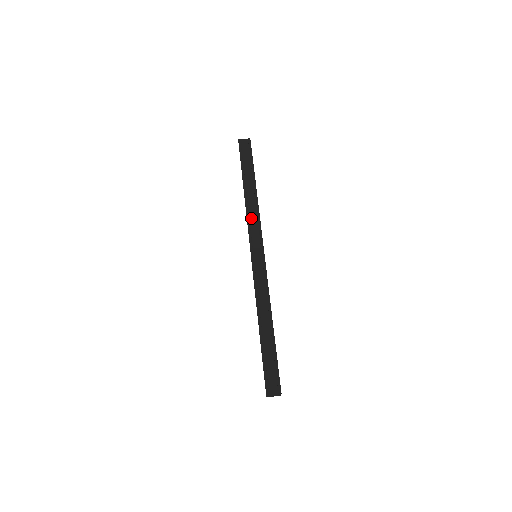
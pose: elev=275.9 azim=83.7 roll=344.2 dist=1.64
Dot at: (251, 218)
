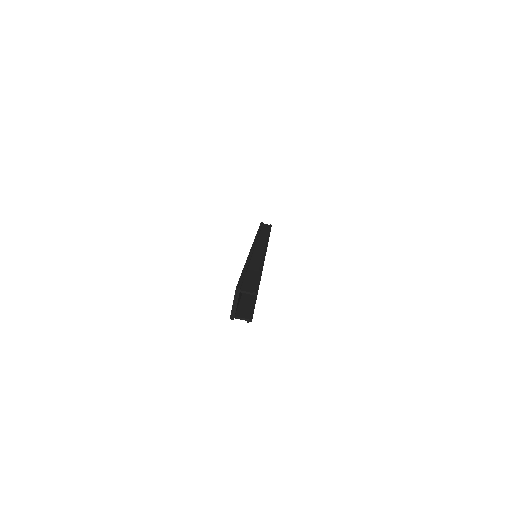
Dot at: (260, 238)
